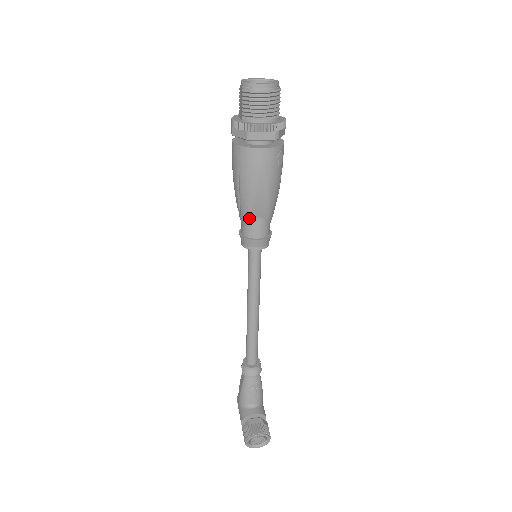
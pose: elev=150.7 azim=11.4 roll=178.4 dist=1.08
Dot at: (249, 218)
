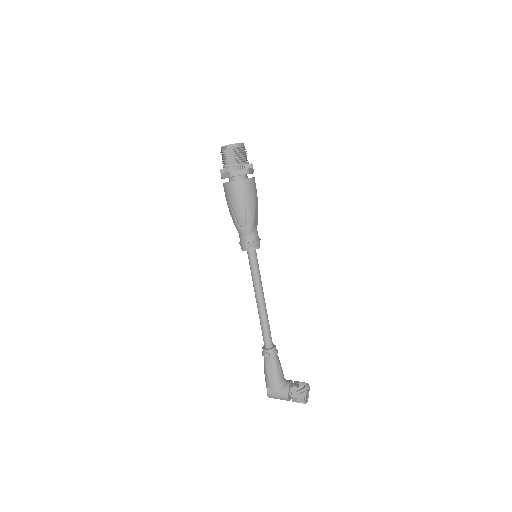
Dot at: (253, 226)
